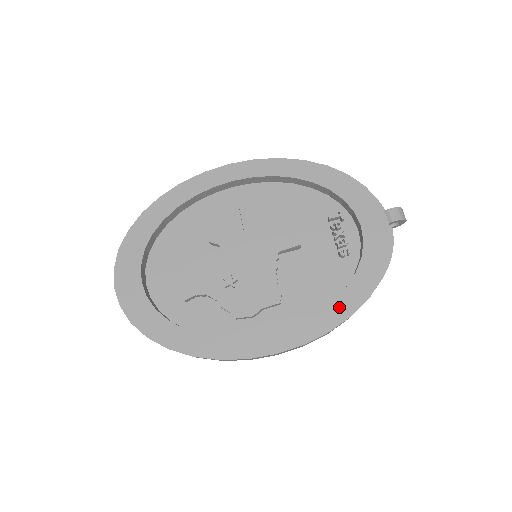
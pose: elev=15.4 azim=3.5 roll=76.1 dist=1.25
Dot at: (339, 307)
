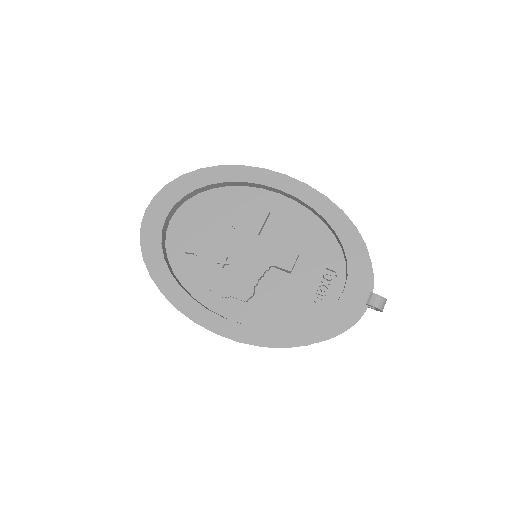
Dot at: (282, 335)
